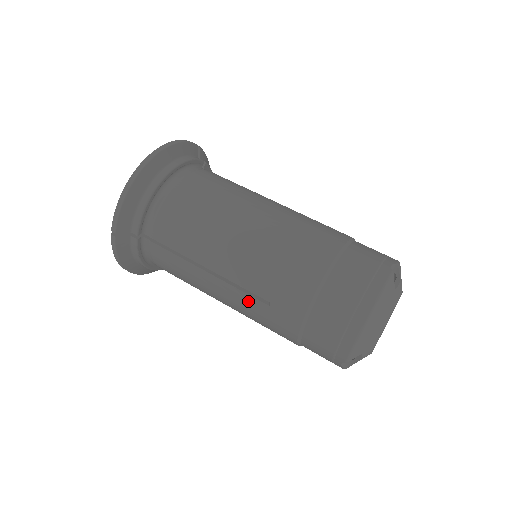
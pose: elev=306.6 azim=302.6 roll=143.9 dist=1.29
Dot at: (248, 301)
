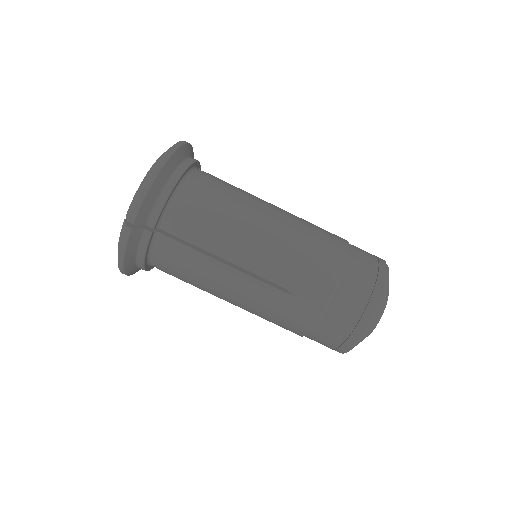
Dot at: (270, 293)
